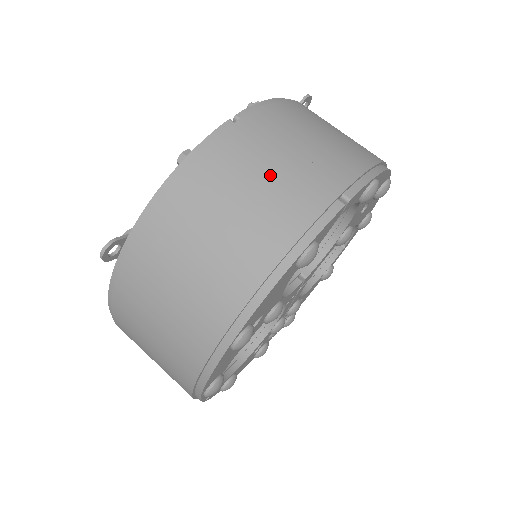
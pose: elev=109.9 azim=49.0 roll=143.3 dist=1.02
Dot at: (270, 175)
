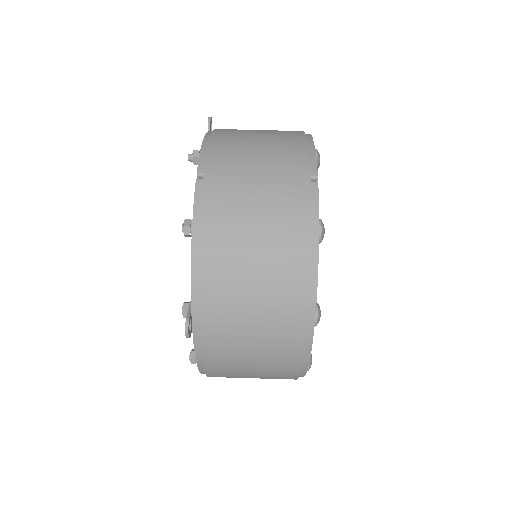
Dot at: (258, 198)
